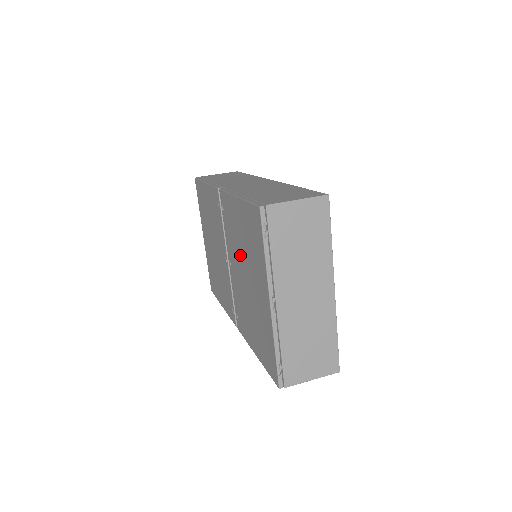
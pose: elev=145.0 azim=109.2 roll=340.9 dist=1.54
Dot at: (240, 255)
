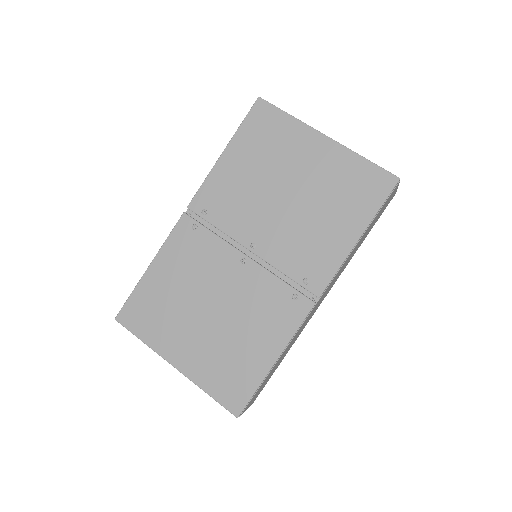
Dot at: (263, 191)
